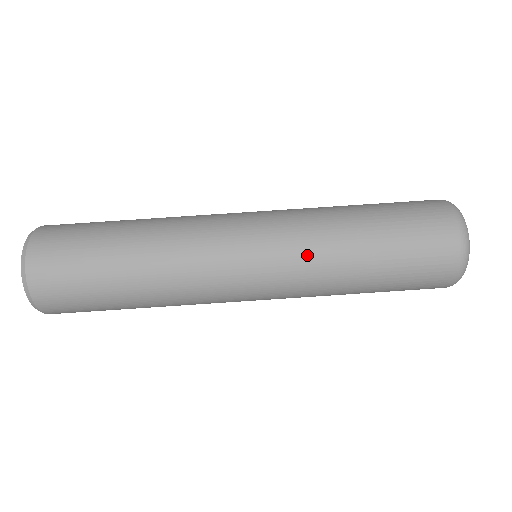
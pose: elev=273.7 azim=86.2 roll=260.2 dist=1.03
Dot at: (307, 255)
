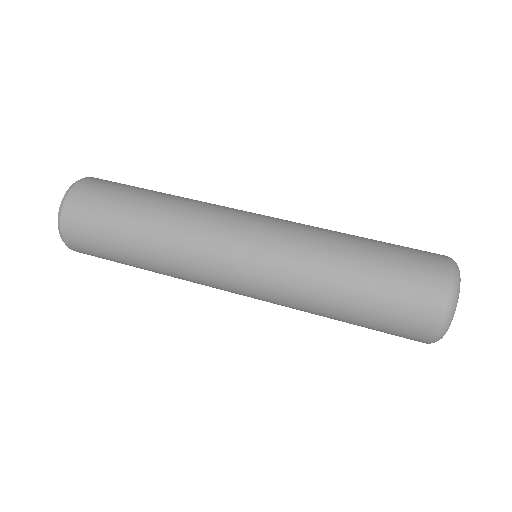
Dot at: (296, 253)
